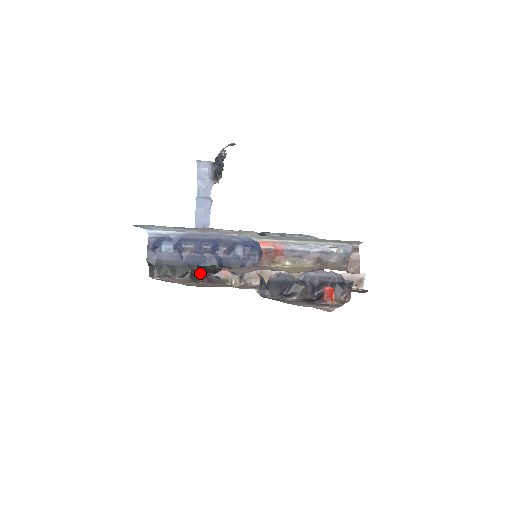
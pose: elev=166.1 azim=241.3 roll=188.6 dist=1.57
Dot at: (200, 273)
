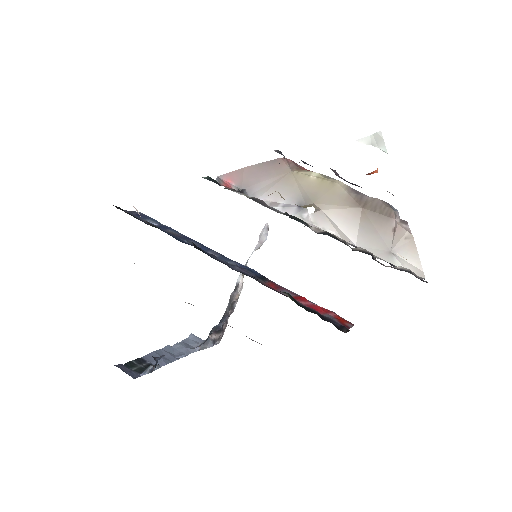
Dot at: occluded
